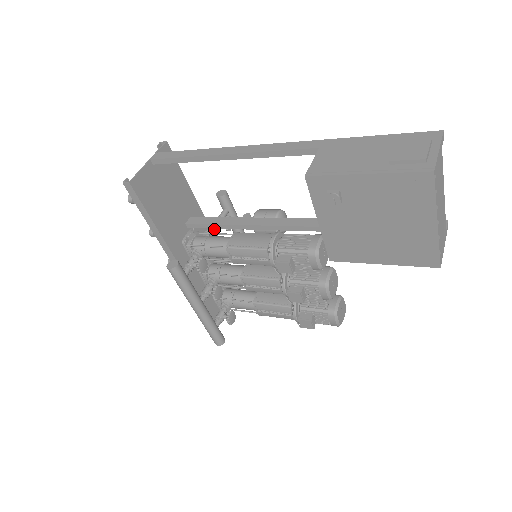
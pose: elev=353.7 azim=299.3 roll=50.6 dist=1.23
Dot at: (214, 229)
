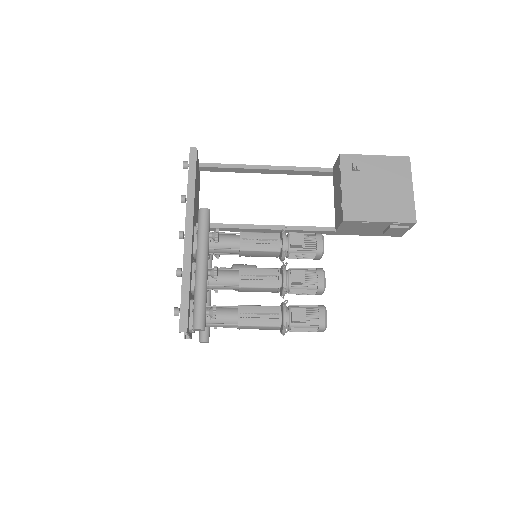
Dot at: occluded
